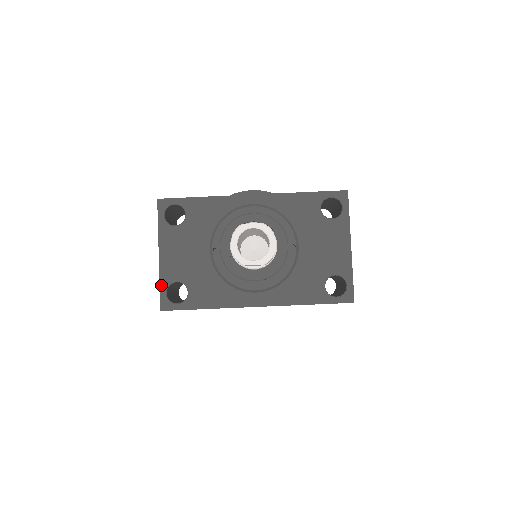
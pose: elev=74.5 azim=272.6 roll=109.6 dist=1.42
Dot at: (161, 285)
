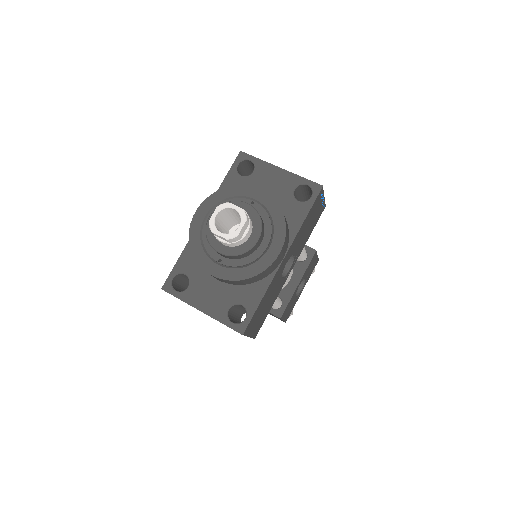
Dot at: (224, 323)
